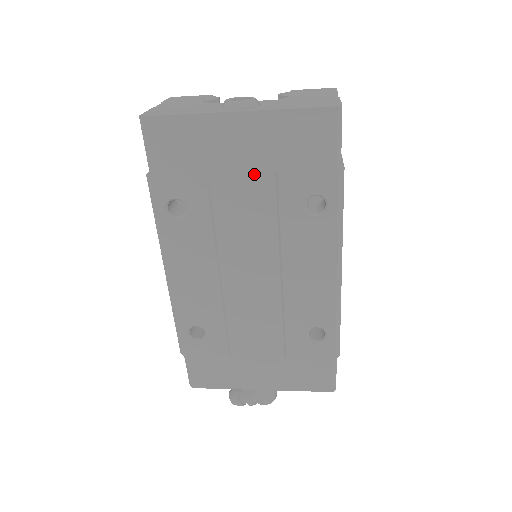
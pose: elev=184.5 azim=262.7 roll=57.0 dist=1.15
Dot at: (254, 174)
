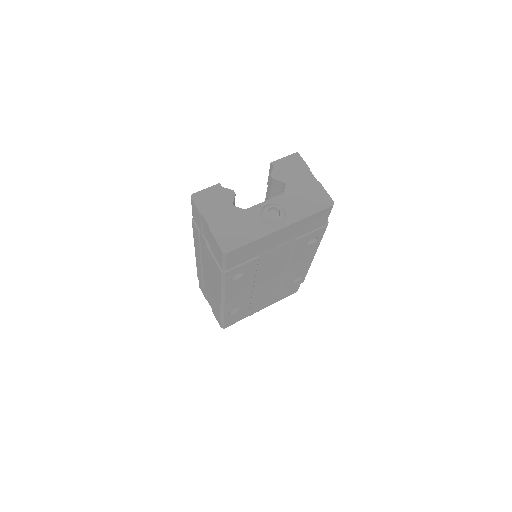
Dot at: (284, 245)
